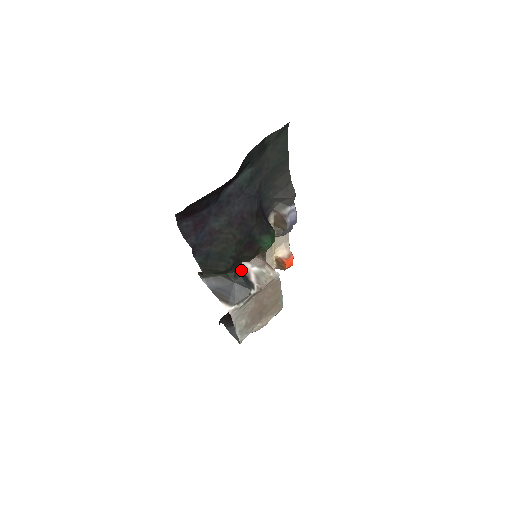
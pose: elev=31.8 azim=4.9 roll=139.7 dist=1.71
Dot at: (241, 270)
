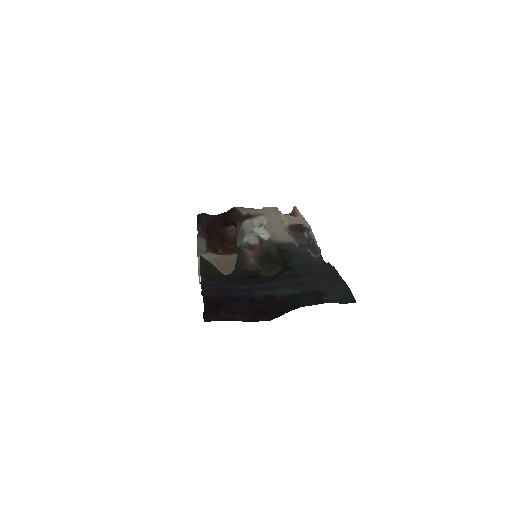
Dot at: (233, 272)
